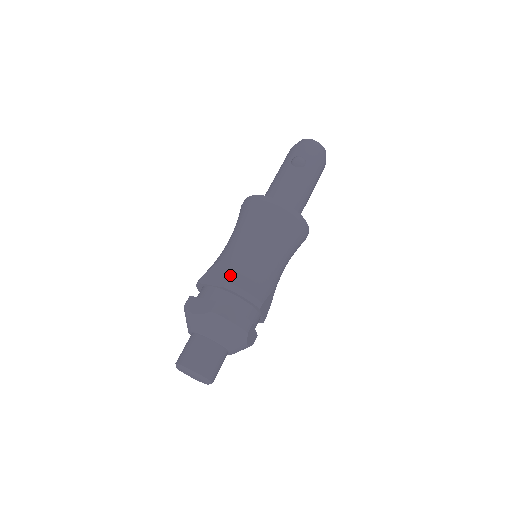
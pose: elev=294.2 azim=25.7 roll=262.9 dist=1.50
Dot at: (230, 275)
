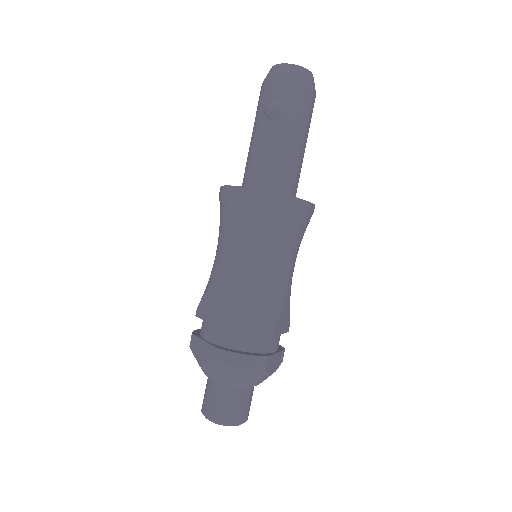
Dot at: (224, 310)
